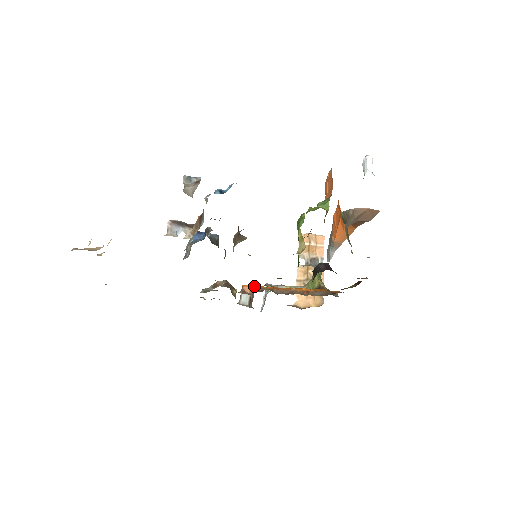
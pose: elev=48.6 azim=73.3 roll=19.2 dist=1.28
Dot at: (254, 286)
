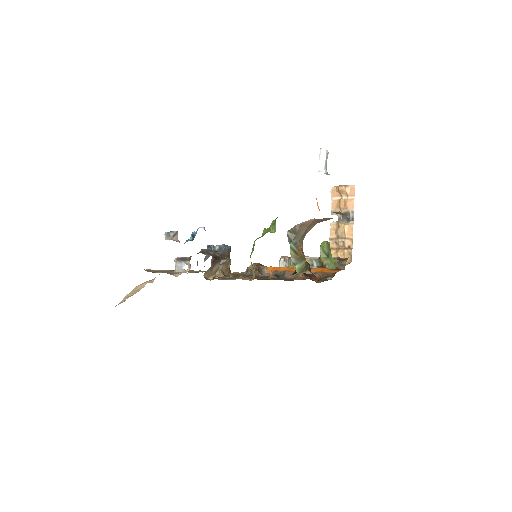
Dot at: (274, 268)
